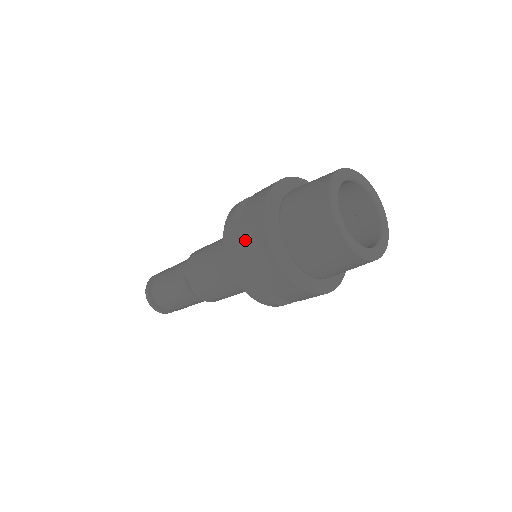
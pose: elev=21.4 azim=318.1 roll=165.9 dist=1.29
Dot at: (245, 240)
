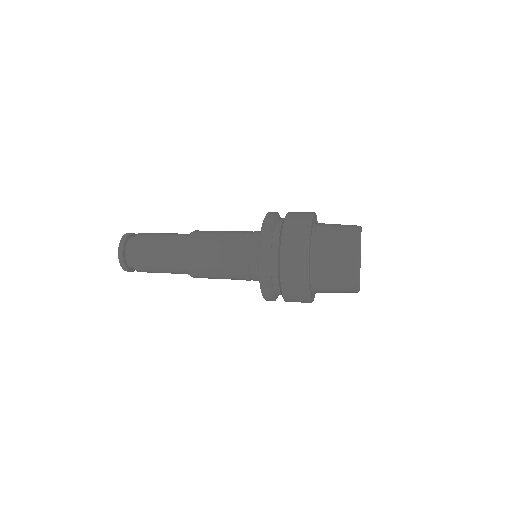
Dot at: (286, 239)
